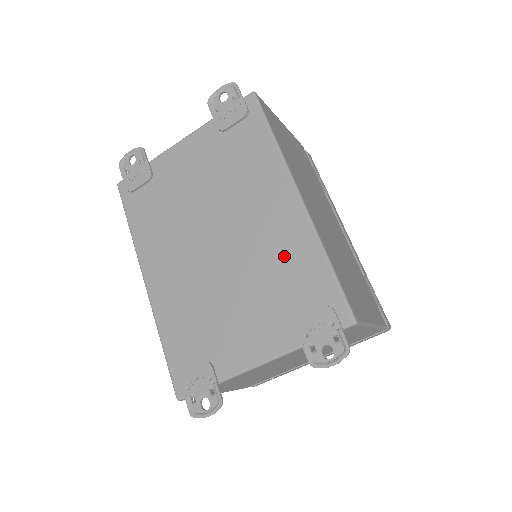
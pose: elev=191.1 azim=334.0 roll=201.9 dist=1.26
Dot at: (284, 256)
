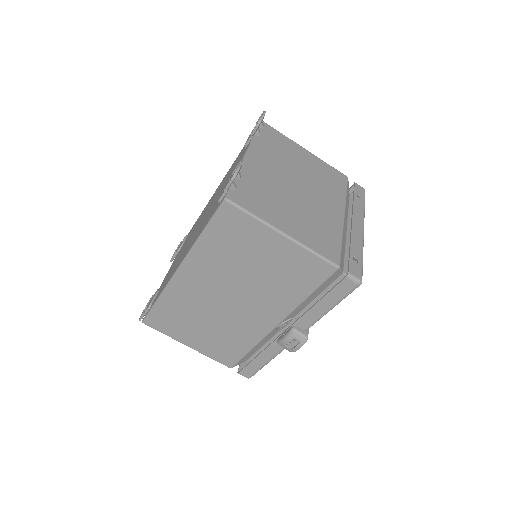
Dot at: (226, 176)
